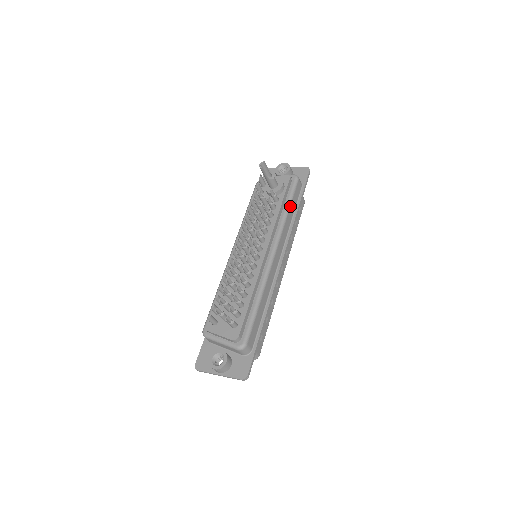
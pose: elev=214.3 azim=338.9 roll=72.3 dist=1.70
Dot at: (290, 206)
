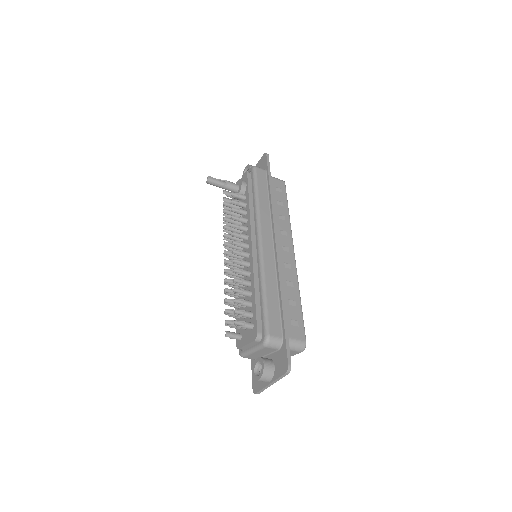
Dot at: (258, 193)
